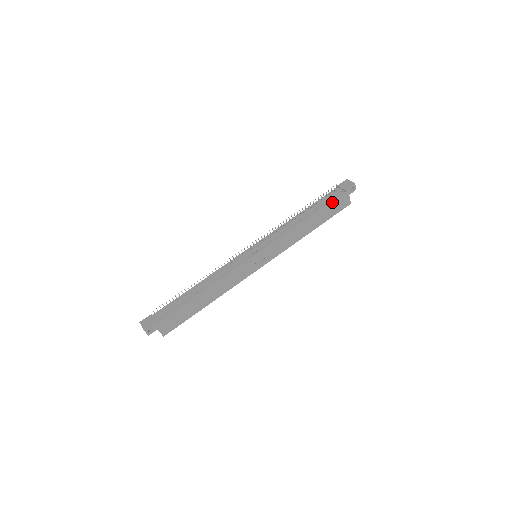
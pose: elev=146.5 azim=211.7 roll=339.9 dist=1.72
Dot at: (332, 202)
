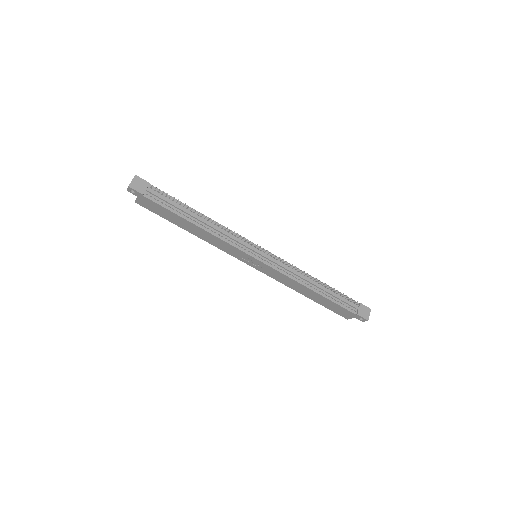
Dot at: (341, 306)
